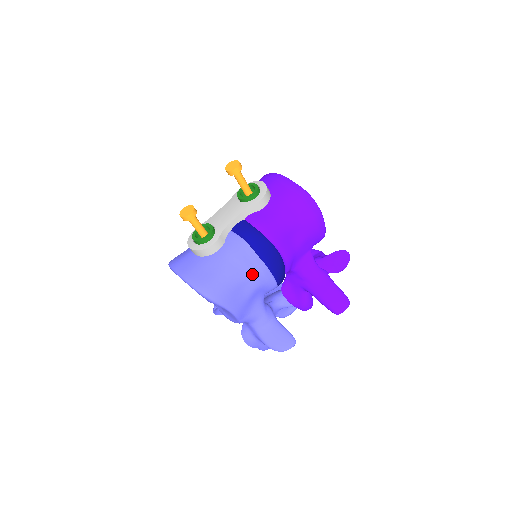
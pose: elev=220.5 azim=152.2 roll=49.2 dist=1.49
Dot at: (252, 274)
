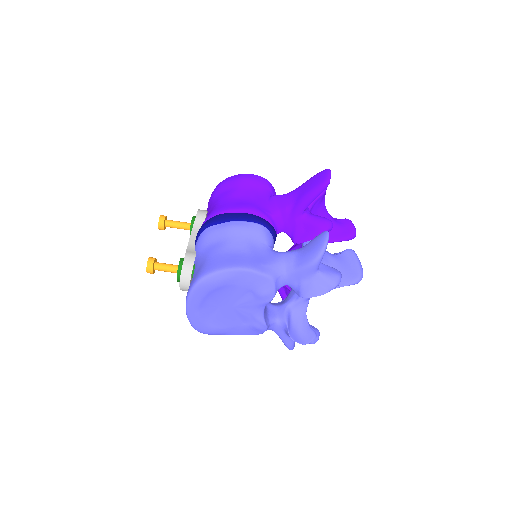
Dot at: (228, 236)
